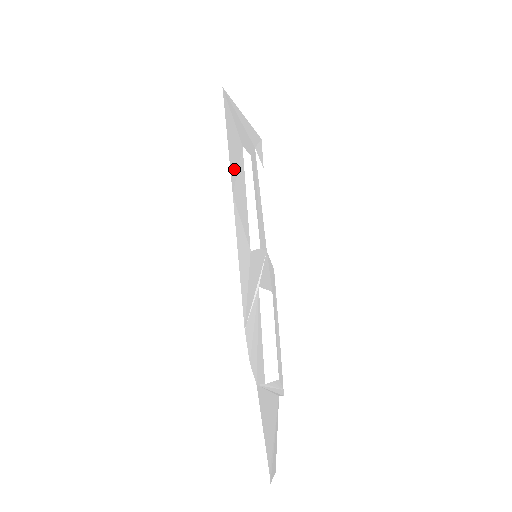
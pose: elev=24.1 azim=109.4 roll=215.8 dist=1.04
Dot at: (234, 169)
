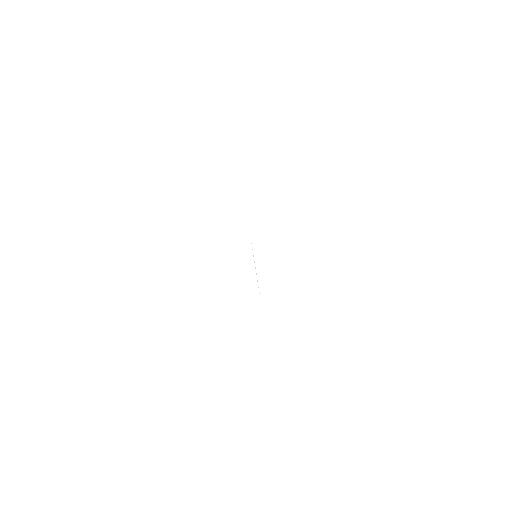
Dot at: occluded
